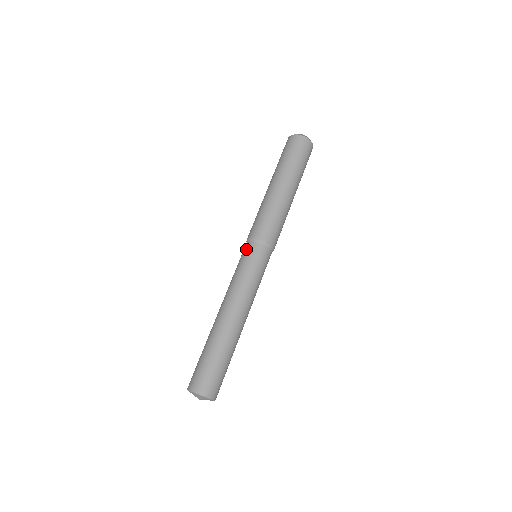
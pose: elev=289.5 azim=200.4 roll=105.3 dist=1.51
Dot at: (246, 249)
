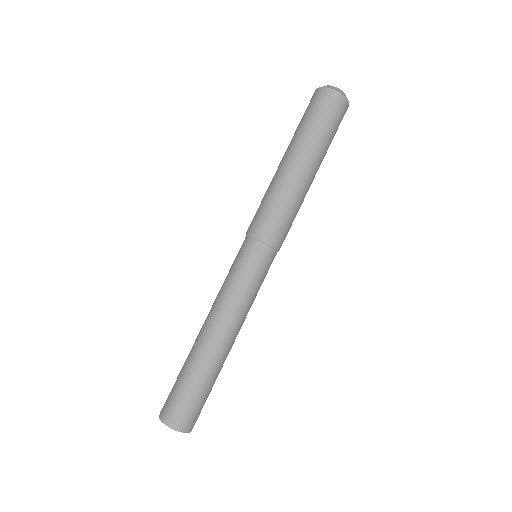
Dot at: (254, 253)
